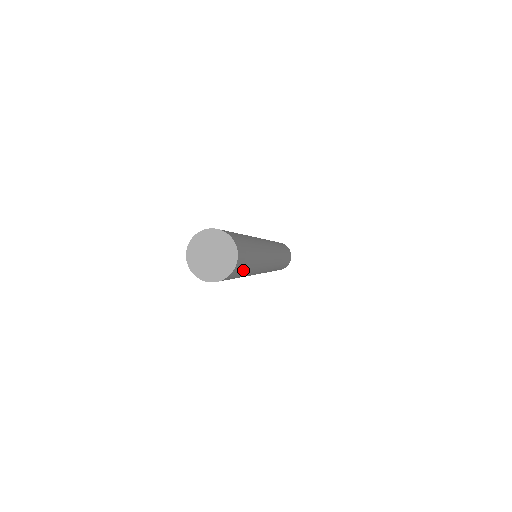
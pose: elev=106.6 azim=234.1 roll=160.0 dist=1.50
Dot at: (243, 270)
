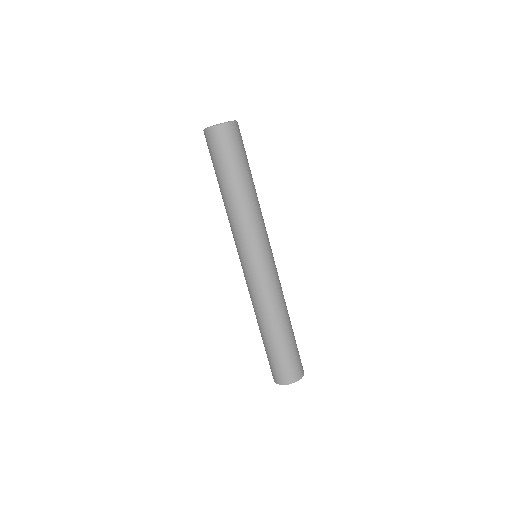
Dot at: (297, 349)
